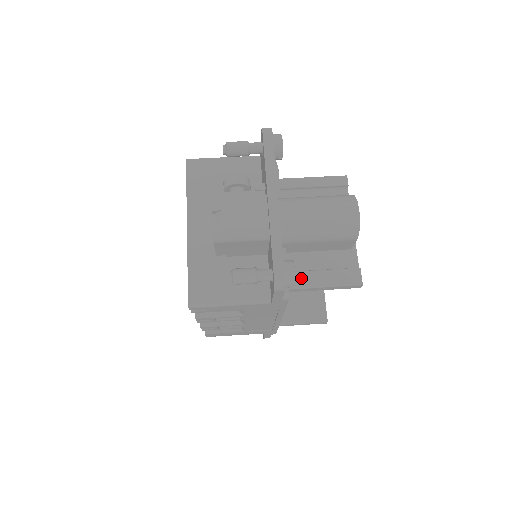
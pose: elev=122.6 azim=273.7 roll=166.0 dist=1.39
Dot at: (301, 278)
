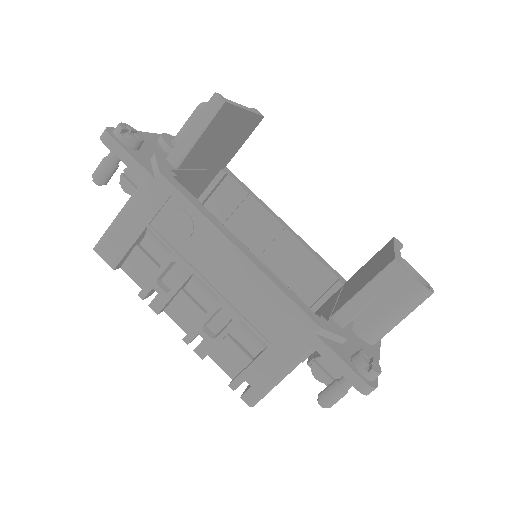
Dot at: occluded
